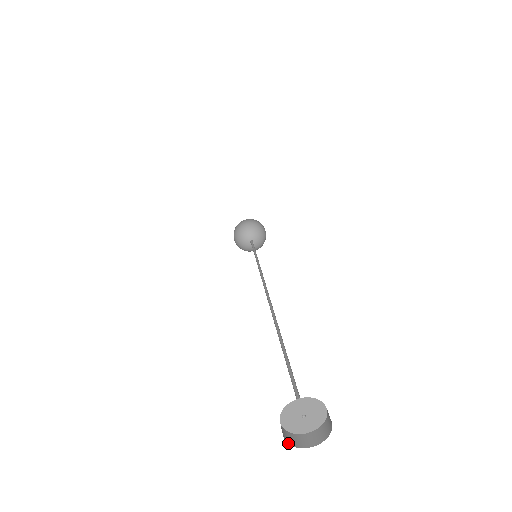
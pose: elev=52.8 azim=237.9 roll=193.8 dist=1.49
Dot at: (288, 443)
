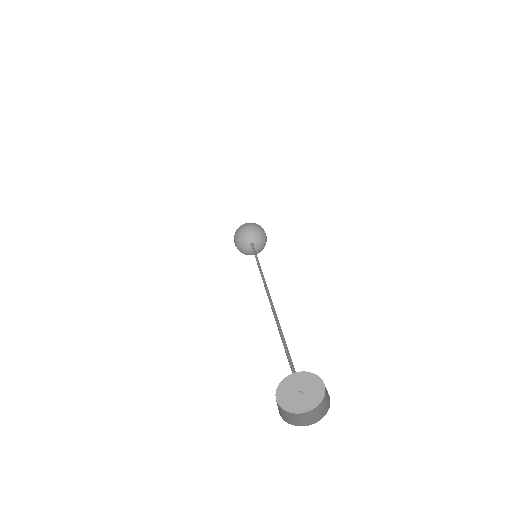
Dot at: (292, 424)
